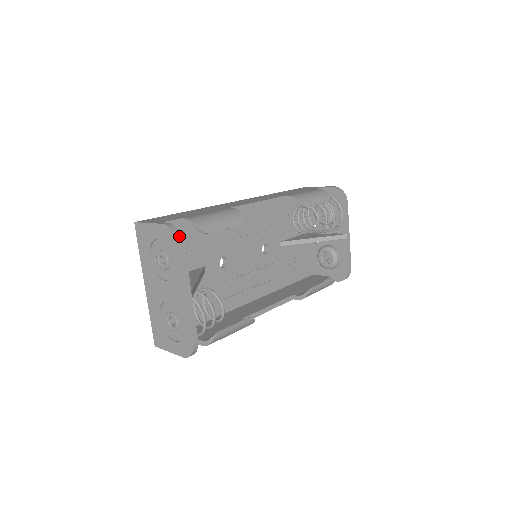
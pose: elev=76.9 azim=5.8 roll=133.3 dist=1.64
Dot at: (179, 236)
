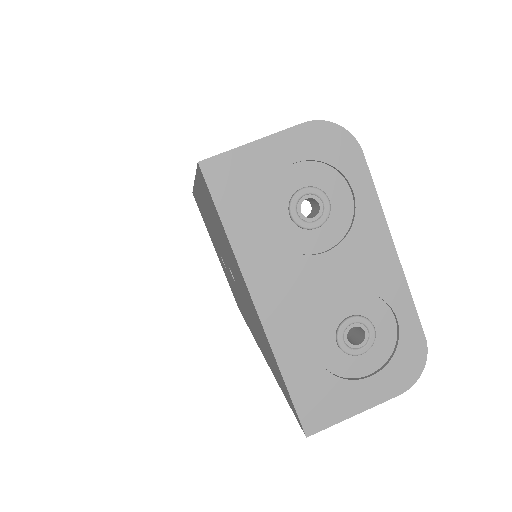
Dot at: (347, 134)
